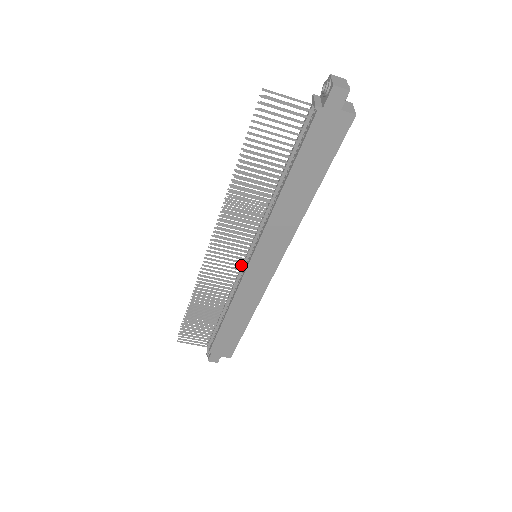
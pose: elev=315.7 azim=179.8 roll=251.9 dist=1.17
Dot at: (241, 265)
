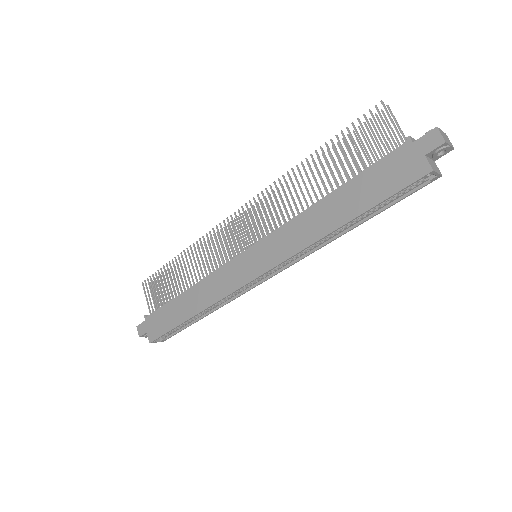
Dot at: occluded
